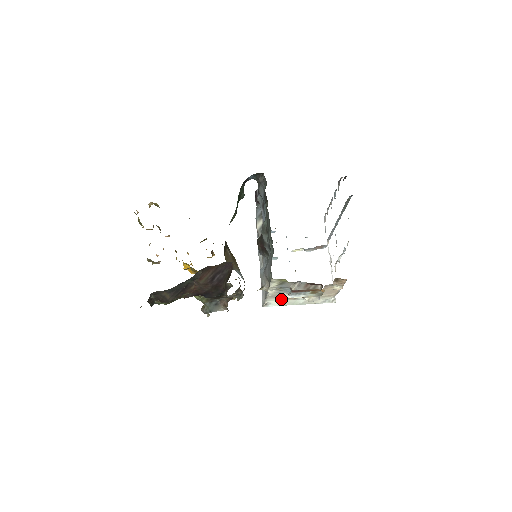
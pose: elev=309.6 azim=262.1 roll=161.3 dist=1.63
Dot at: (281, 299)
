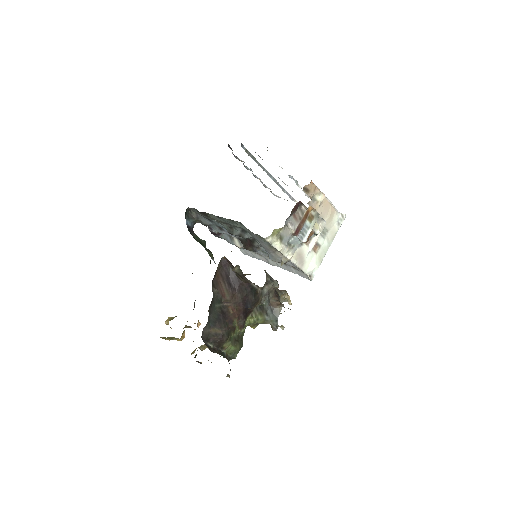
Dot at: (311, 258)
